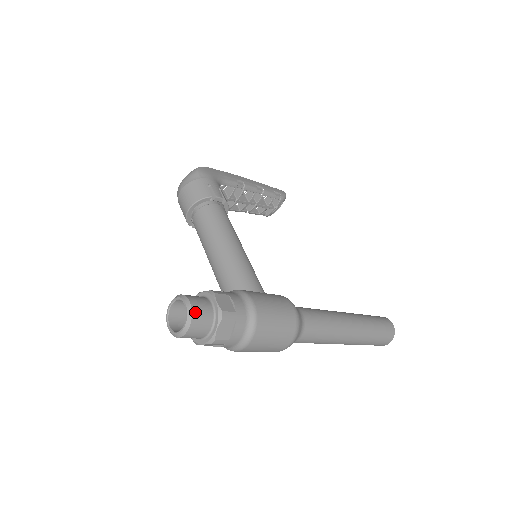
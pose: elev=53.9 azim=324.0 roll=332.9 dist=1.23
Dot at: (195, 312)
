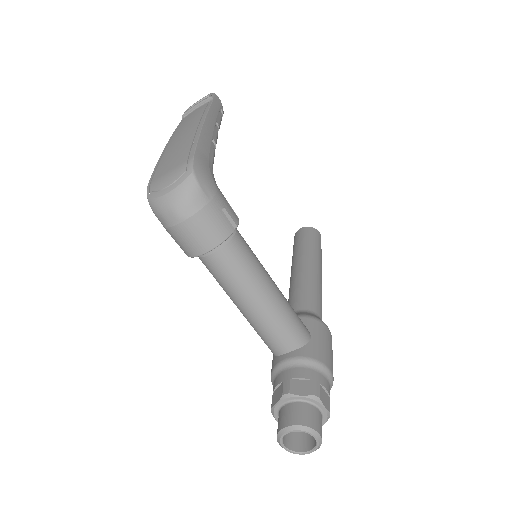
Dot at: occluded
